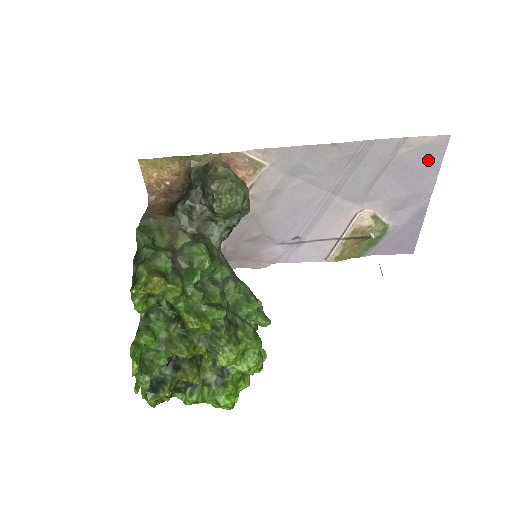
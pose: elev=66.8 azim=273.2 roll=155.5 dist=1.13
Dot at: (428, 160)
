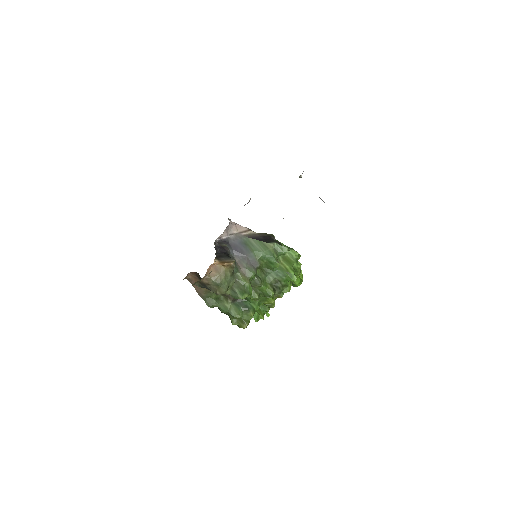
Dot at: occluded
